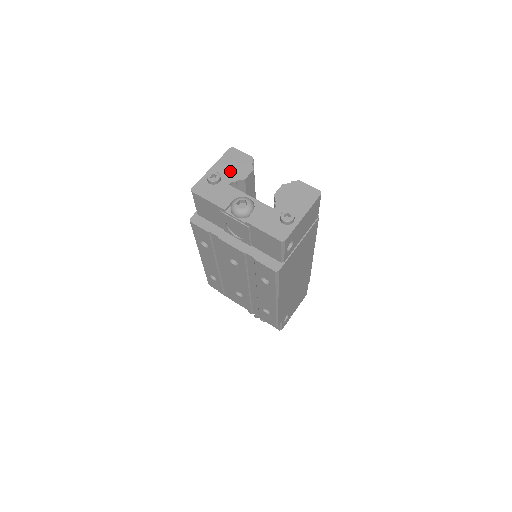
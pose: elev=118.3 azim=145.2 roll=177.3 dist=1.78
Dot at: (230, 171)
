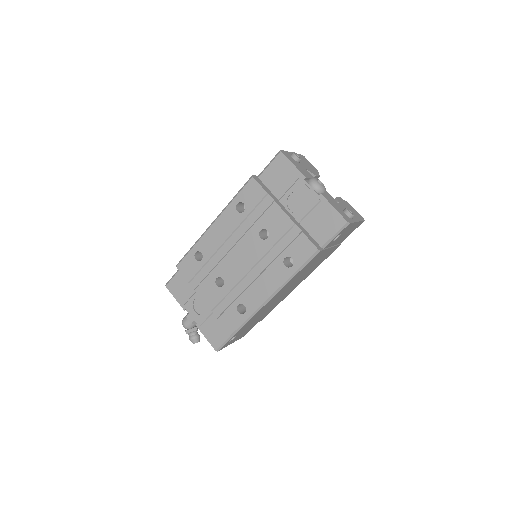
Dot at: (305, 164)
